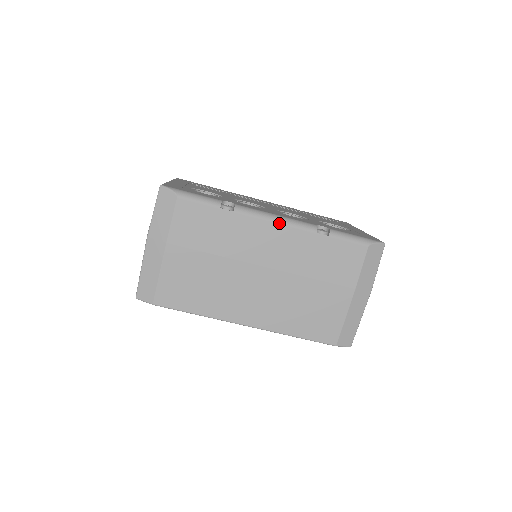
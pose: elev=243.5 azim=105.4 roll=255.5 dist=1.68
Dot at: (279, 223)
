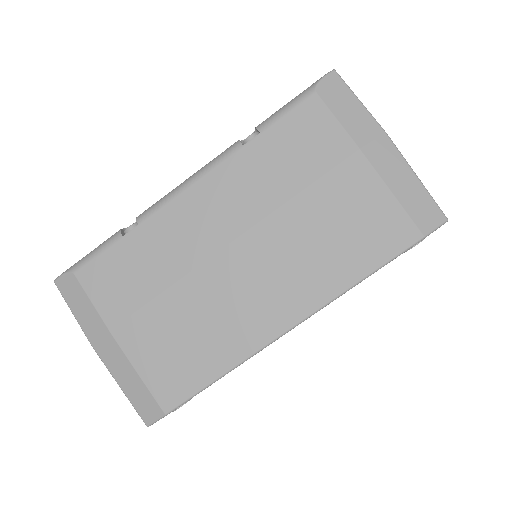
Dot at: (194, 182)
